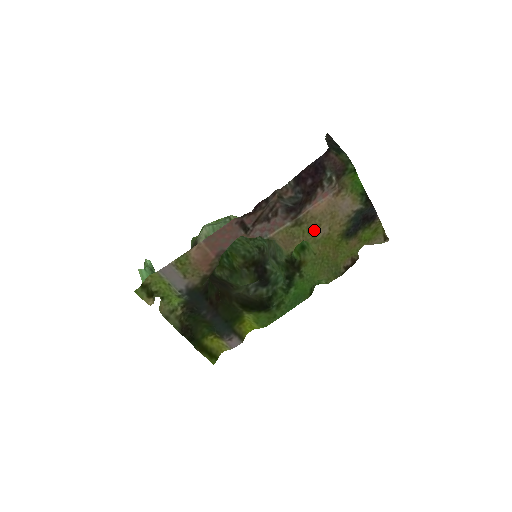
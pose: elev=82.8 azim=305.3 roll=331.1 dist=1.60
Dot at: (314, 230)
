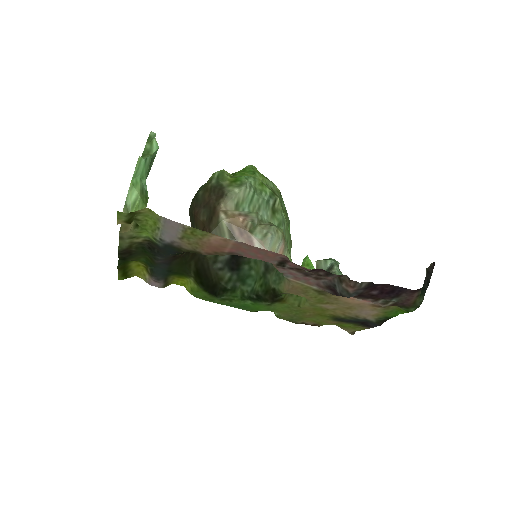
Dot at: (324, 301)
